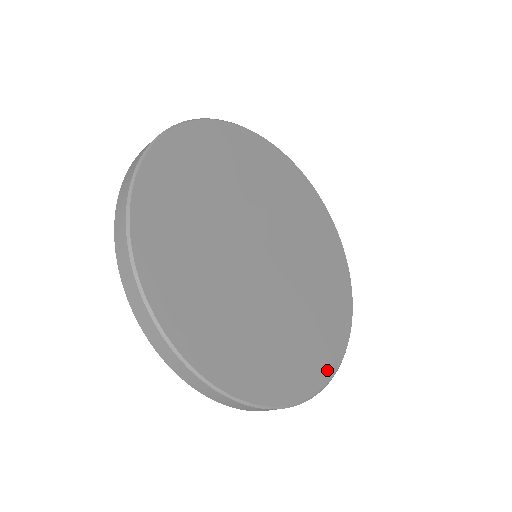
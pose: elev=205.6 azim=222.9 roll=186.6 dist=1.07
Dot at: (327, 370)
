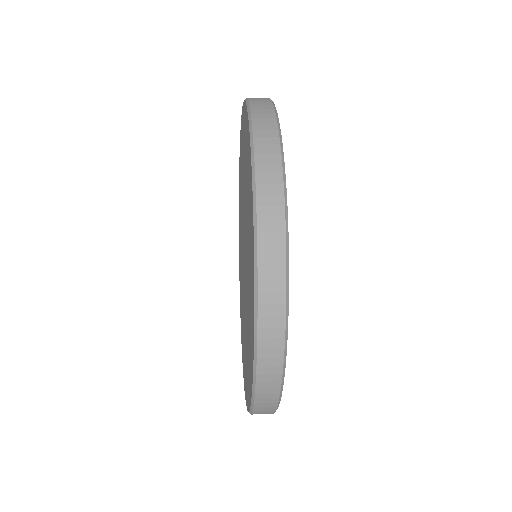
Dot at: occluded
